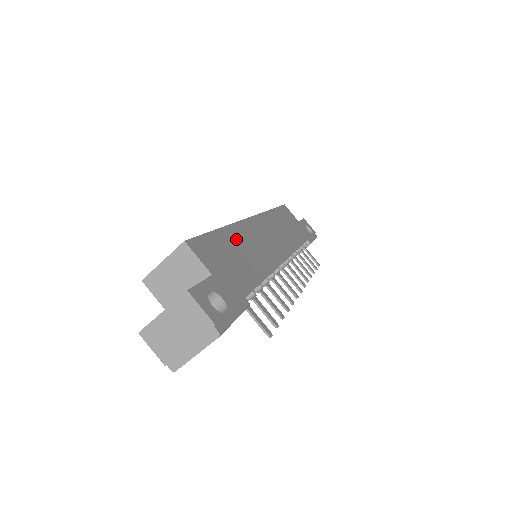
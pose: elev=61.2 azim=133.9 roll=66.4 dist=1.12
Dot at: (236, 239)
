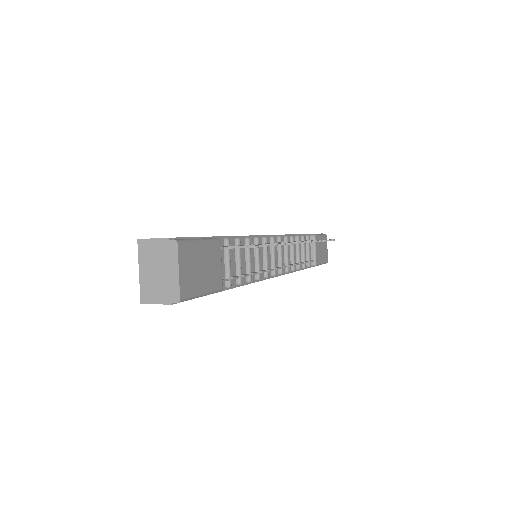
Dot at: occluded
